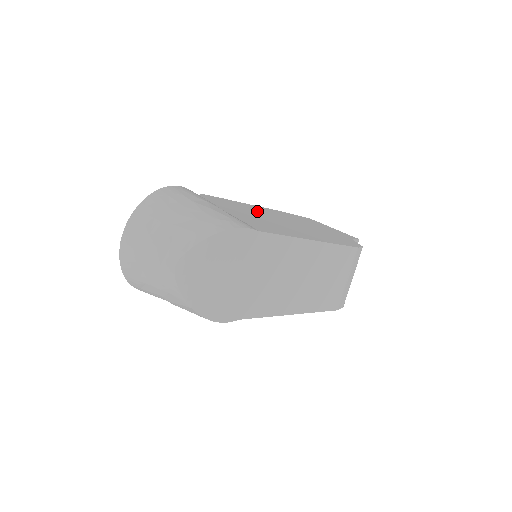
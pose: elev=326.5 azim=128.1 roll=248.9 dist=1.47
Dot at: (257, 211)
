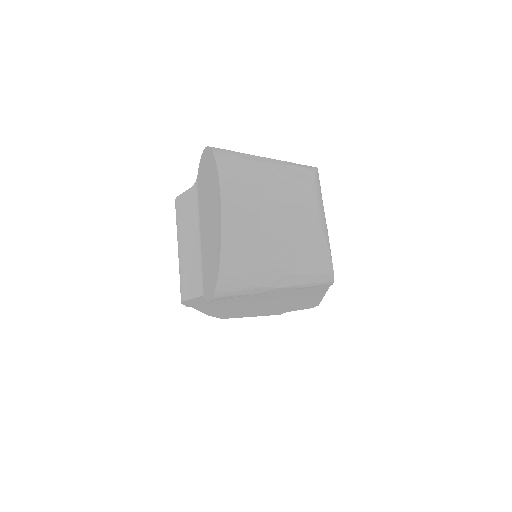
Dot at: occluded
